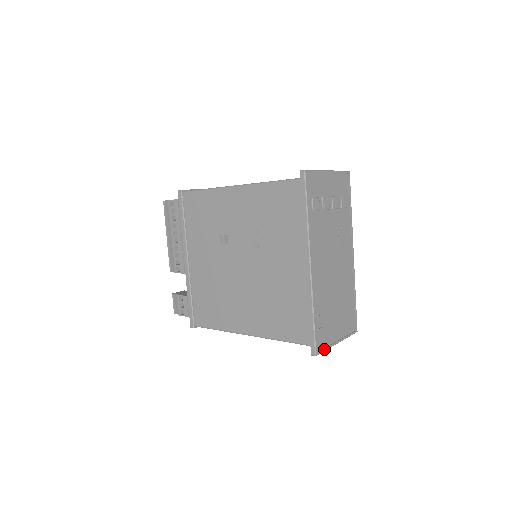
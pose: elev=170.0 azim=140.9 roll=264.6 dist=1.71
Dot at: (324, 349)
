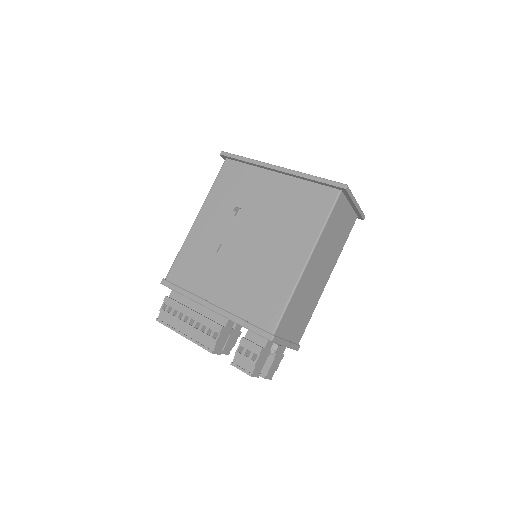
Dot at: (349, 191)
